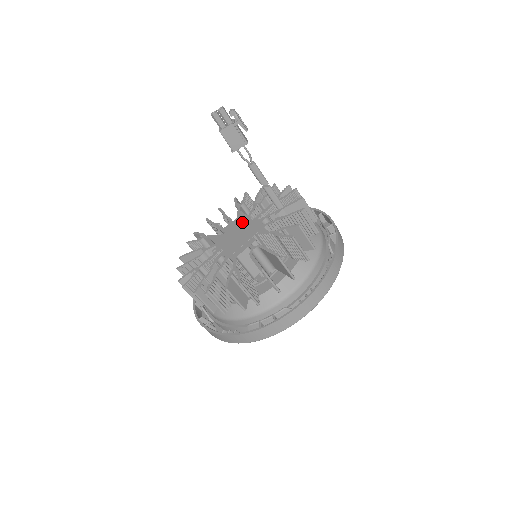
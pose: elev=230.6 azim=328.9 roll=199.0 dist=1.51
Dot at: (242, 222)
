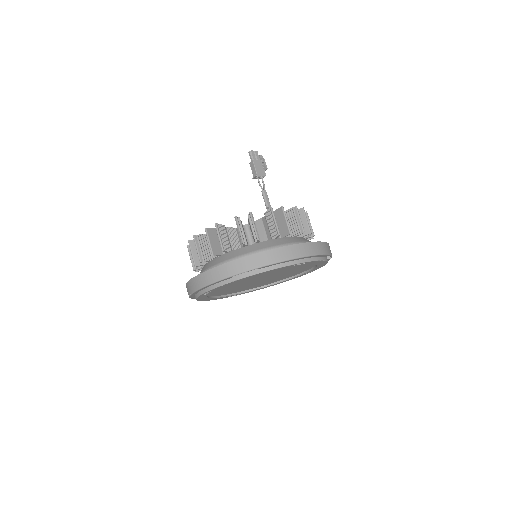
Dot at: occluded
